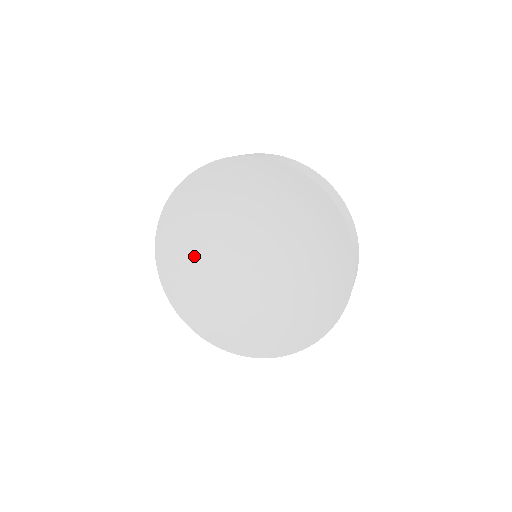
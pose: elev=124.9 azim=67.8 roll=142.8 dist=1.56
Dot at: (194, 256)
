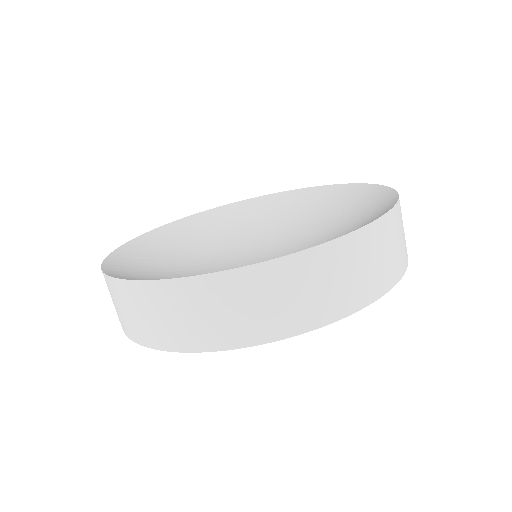
Dot at: (200, 241)
